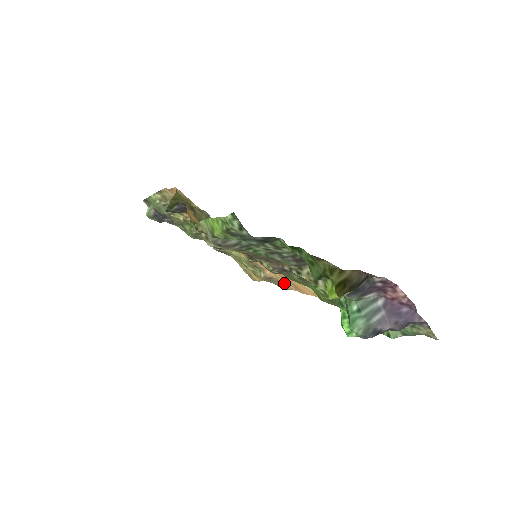
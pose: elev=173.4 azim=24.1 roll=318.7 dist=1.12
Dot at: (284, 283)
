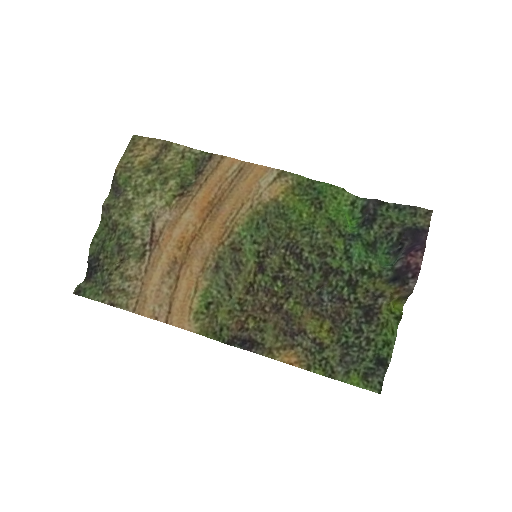
Dot at: (214, 165)
